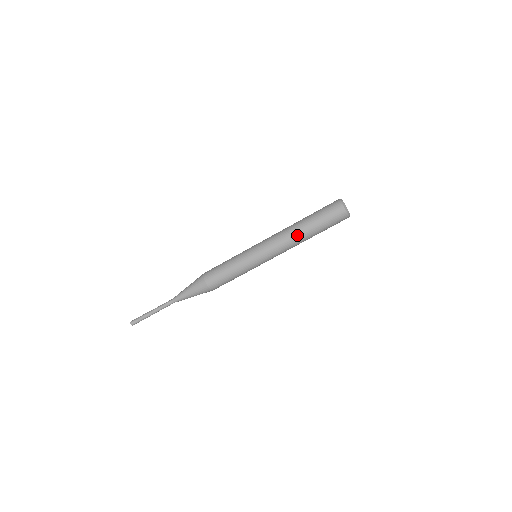
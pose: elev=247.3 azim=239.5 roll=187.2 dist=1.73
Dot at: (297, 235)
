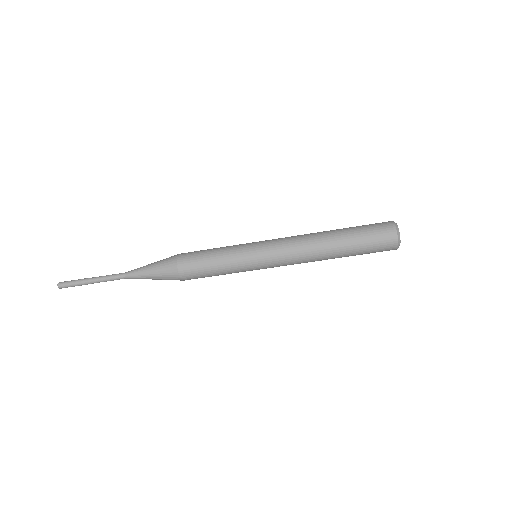
Dot at: (323, 257)
